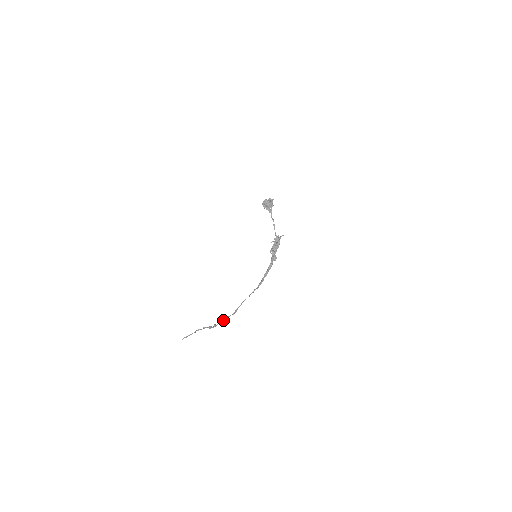
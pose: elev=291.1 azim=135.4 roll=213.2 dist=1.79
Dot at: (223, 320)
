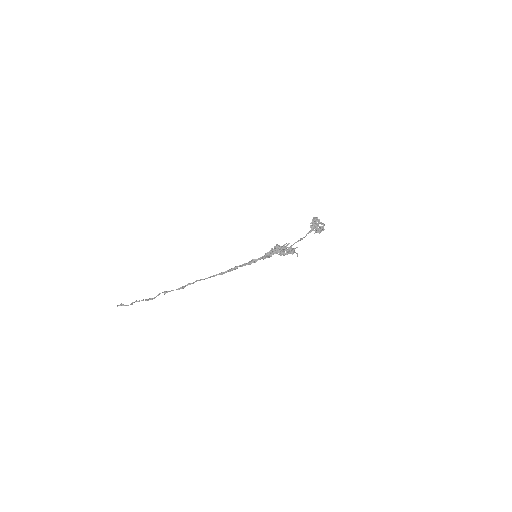
Dot at: (164, 292)
